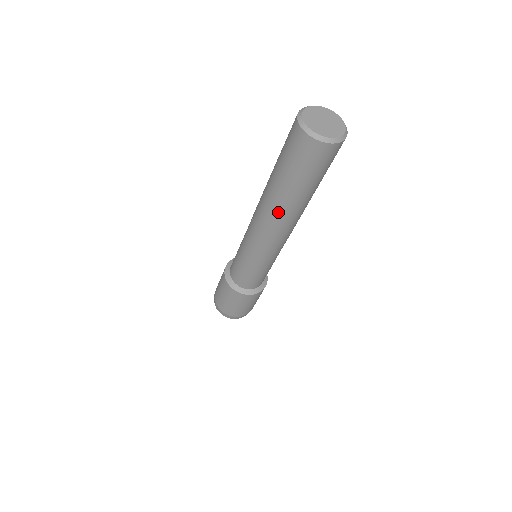
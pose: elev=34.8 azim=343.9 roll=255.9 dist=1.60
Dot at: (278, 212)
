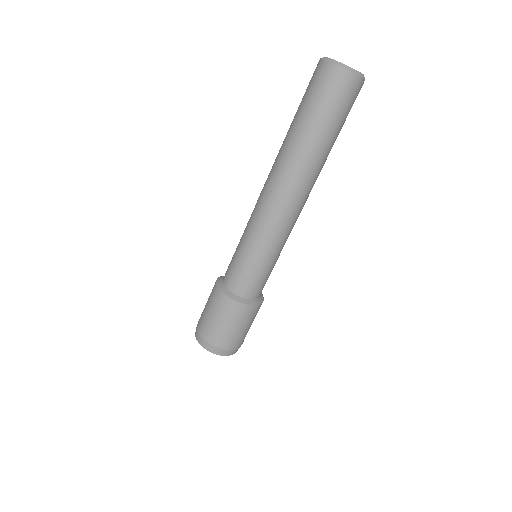
Dot at: (302, 170)
